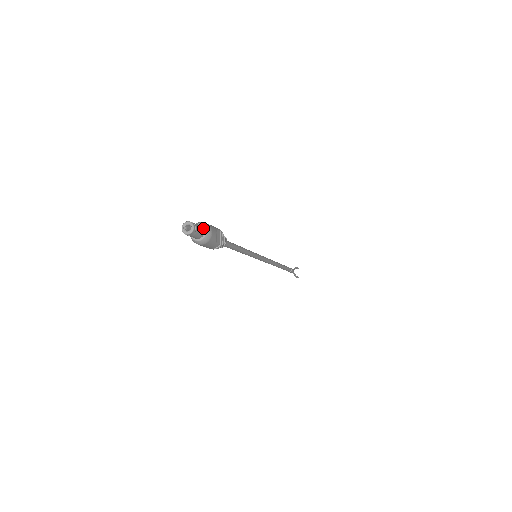
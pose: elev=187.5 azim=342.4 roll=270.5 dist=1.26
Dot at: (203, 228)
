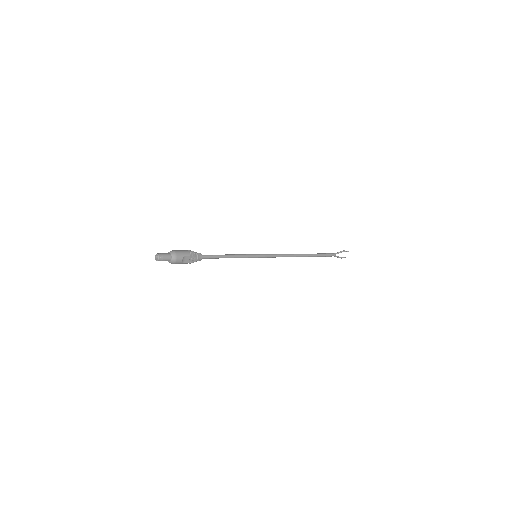
Dot at: (171, 257)
